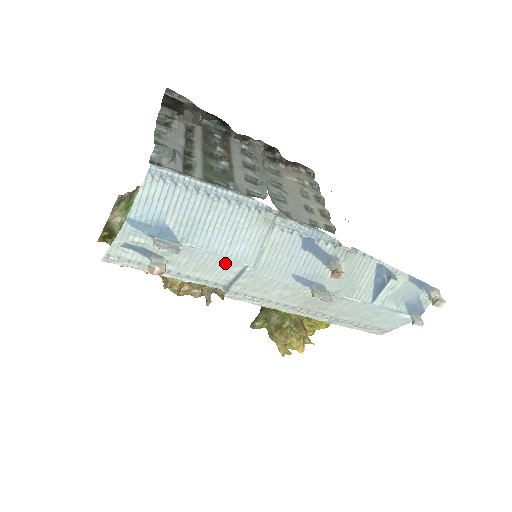
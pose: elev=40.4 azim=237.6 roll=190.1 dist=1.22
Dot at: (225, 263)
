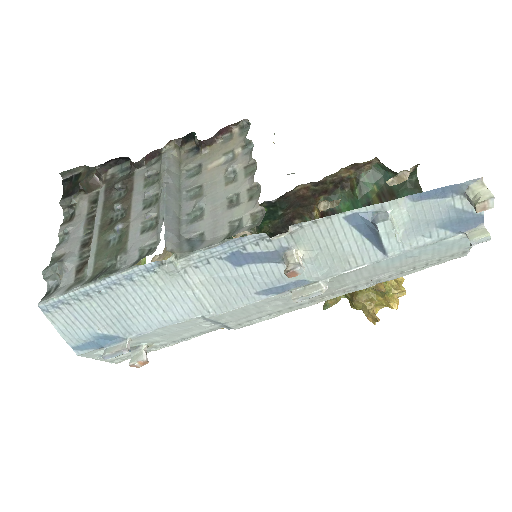
Dot at: (184, 324)
